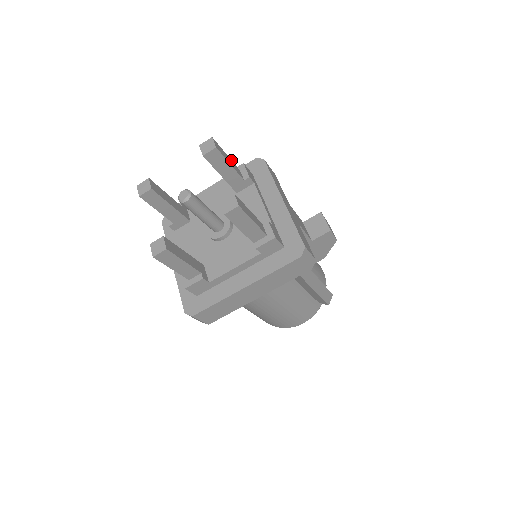
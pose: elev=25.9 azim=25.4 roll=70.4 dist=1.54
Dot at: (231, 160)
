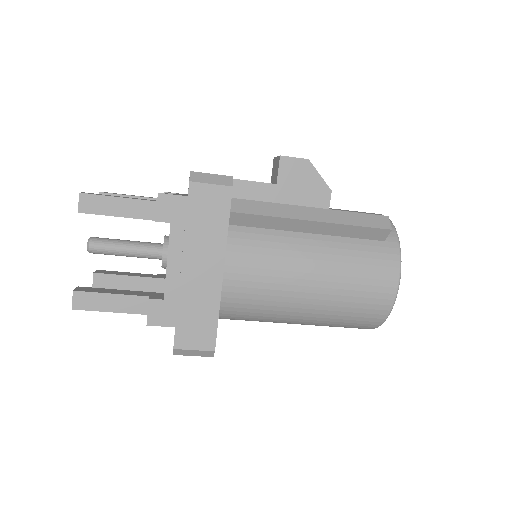
Dot at: occluded
